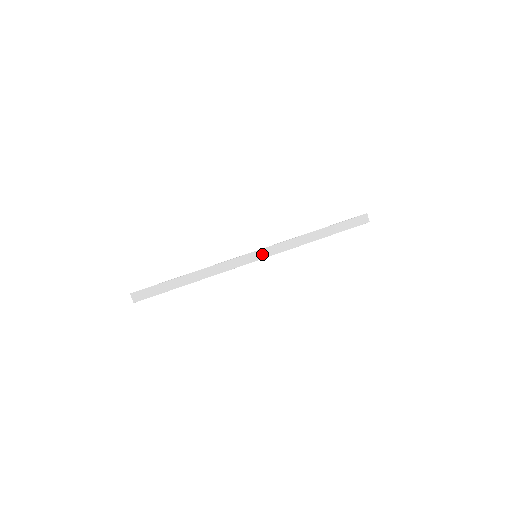
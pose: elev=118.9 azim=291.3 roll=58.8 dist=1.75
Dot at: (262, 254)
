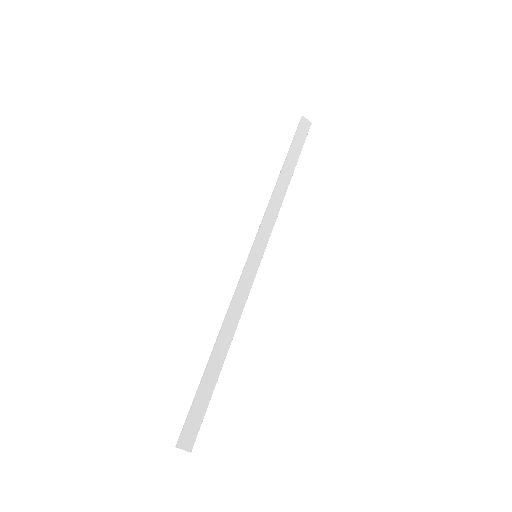
Dot at: (259, 248)
